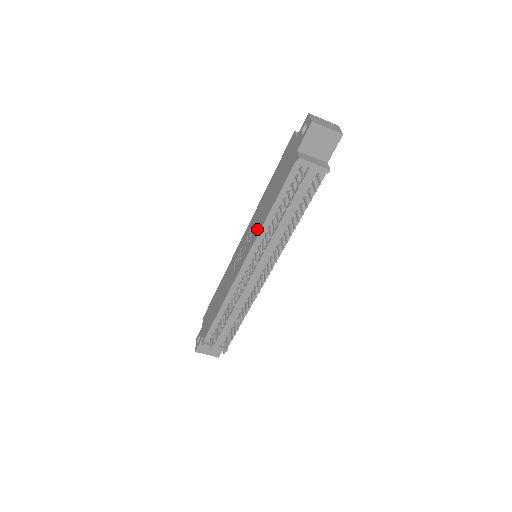
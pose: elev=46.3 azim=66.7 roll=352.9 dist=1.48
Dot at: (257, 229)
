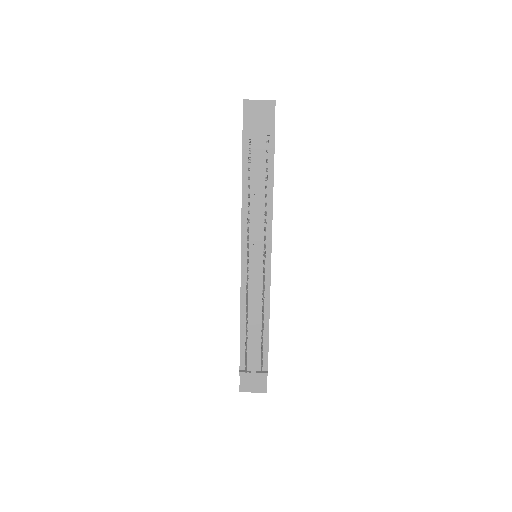
Dot at: occluded
